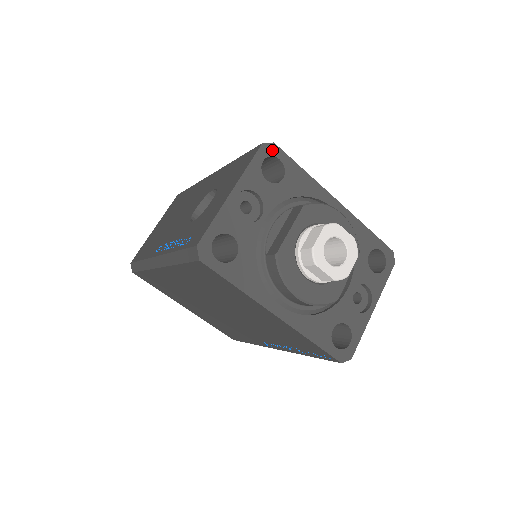
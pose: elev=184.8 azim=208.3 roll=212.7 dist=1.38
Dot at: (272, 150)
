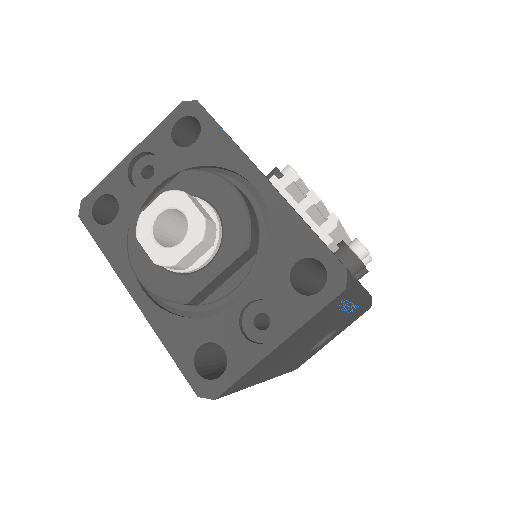
Dot at: (192, 109)
